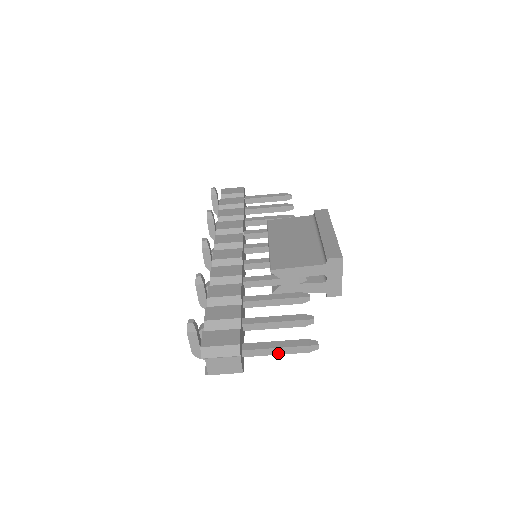
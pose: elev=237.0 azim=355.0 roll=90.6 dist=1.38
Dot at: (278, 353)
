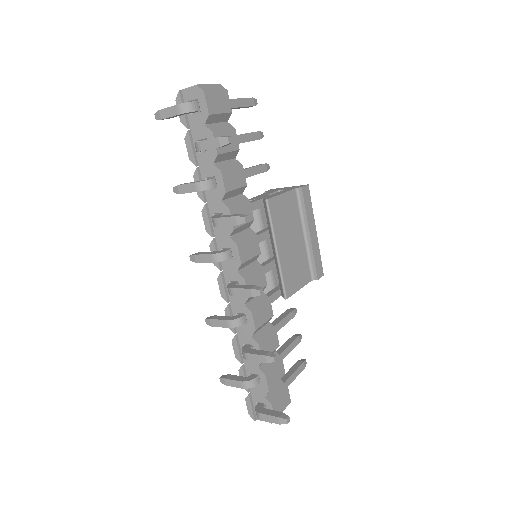
Dot at: occluded
